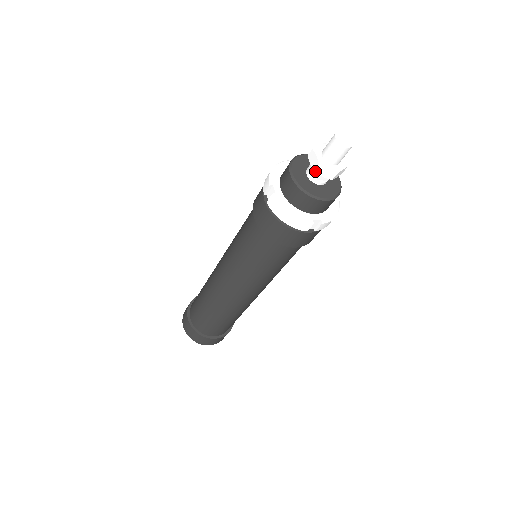
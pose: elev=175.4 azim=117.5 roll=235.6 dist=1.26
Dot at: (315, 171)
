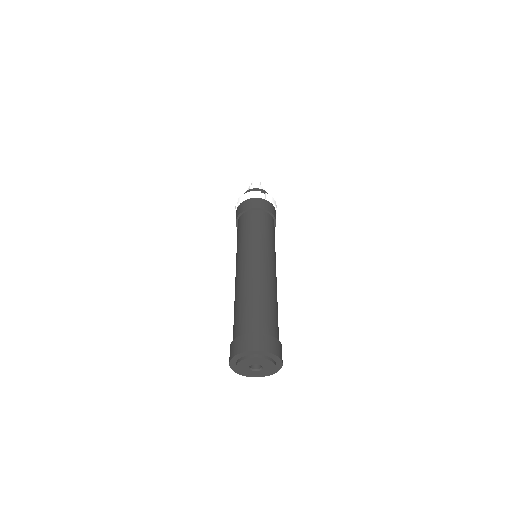
Dot at: (250, 188)
